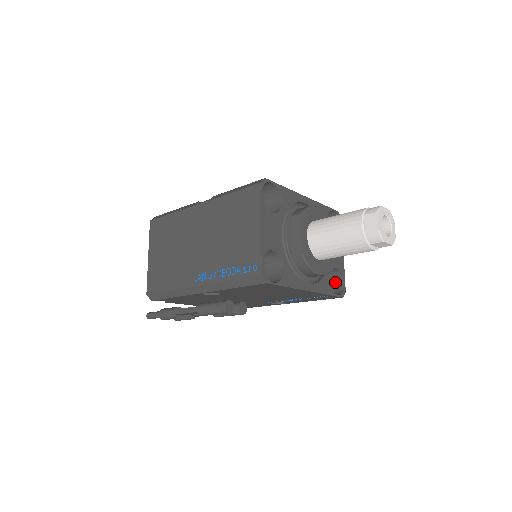
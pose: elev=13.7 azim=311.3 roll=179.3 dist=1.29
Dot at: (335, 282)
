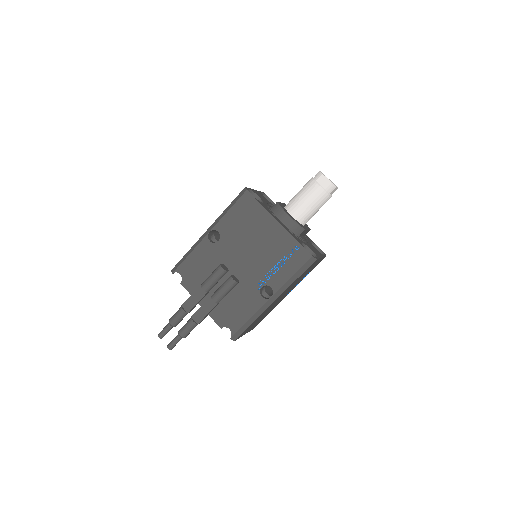
Dot at: occluded
